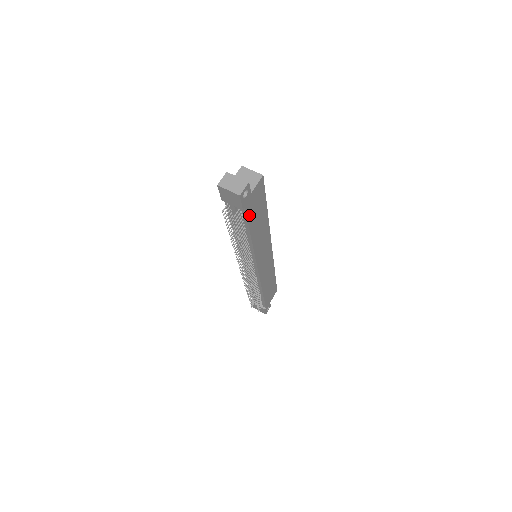
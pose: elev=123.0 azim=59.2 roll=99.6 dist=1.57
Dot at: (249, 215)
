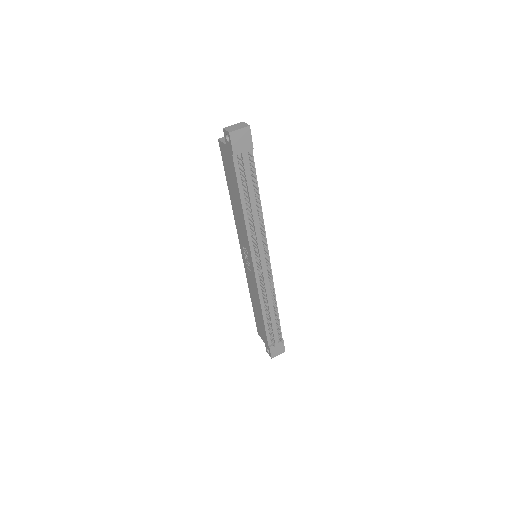
Dot at: (253, 165)
